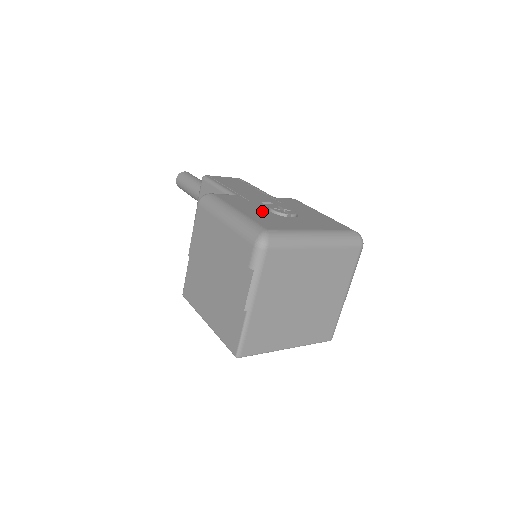
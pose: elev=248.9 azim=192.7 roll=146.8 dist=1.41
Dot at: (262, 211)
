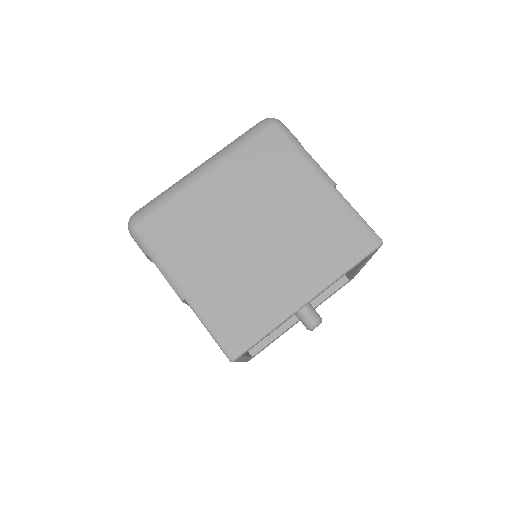
Dot at: occluded
